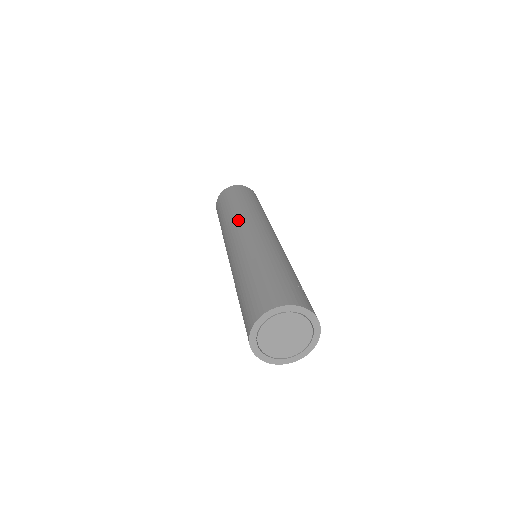
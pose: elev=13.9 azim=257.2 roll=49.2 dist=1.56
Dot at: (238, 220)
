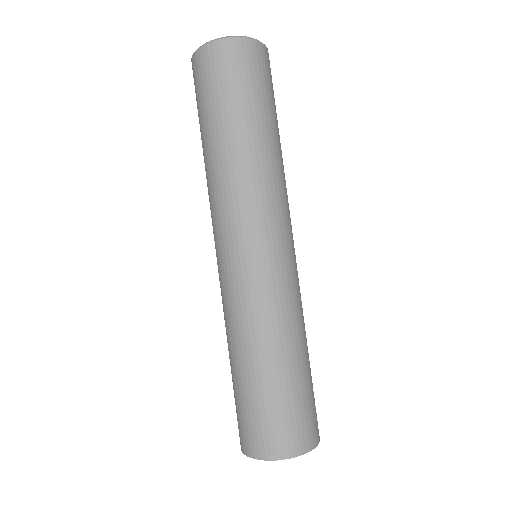
Dot at: (244, 200)
